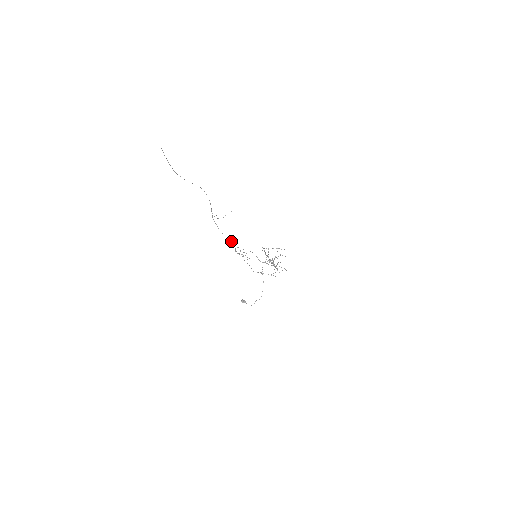
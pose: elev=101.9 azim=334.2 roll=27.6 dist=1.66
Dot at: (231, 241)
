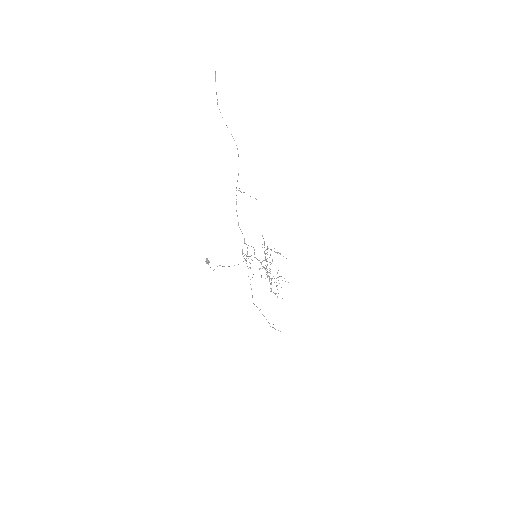
Dot at: (242, 233)
